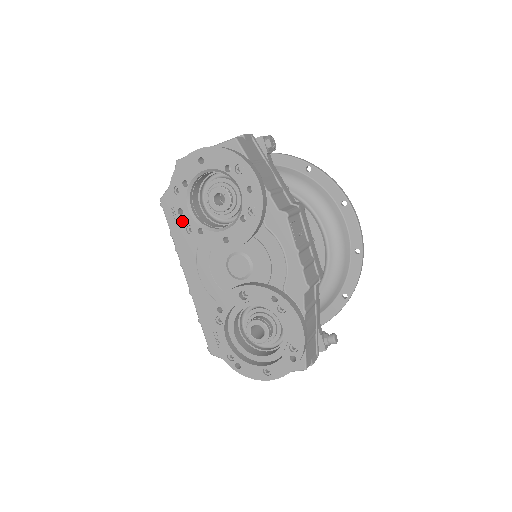
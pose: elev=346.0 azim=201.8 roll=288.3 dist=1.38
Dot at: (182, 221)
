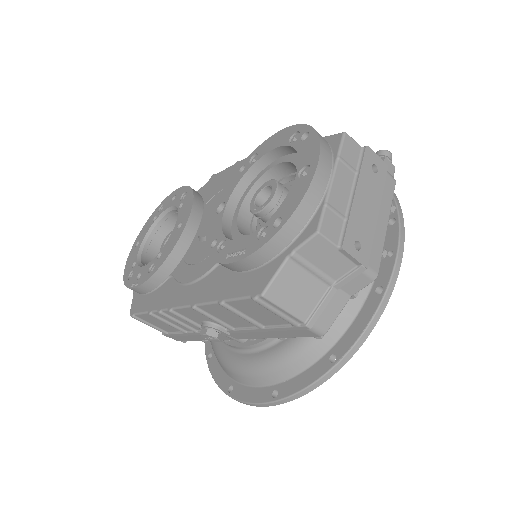
Dot at: (143, 276)
